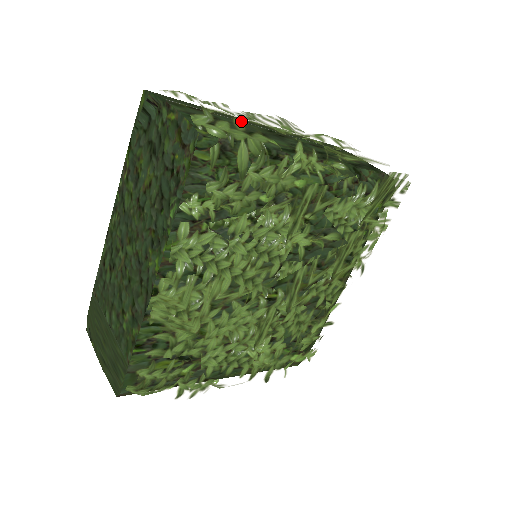
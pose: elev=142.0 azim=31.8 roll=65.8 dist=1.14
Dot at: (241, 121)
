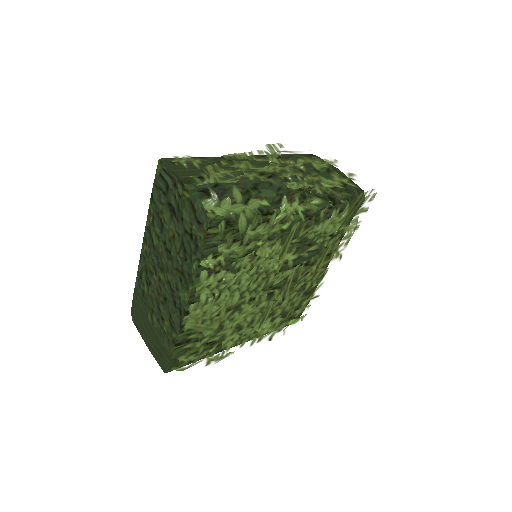
Dot at: (238, 189)
